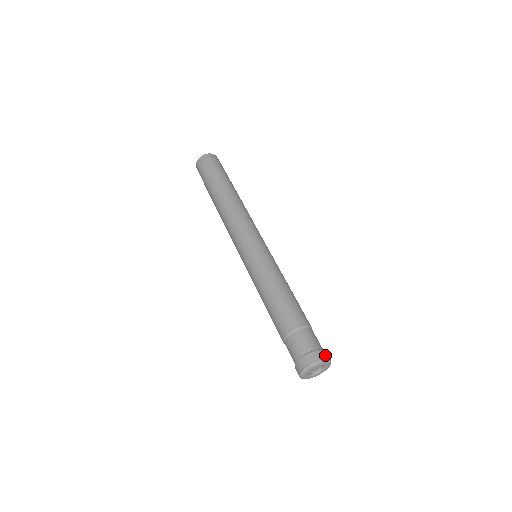
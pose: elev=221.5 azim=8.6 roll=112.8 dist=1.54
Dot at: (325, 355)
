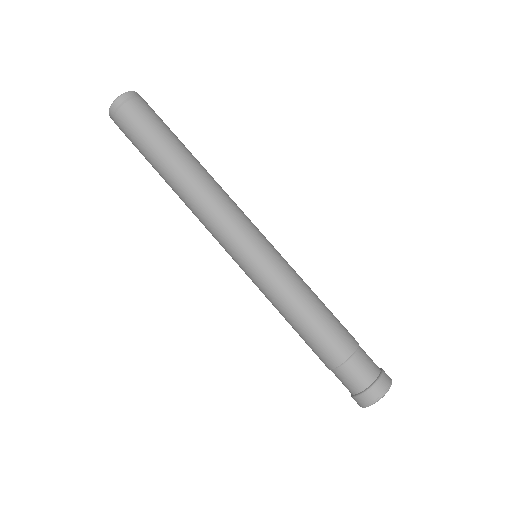
Dot at: (379, 391)
